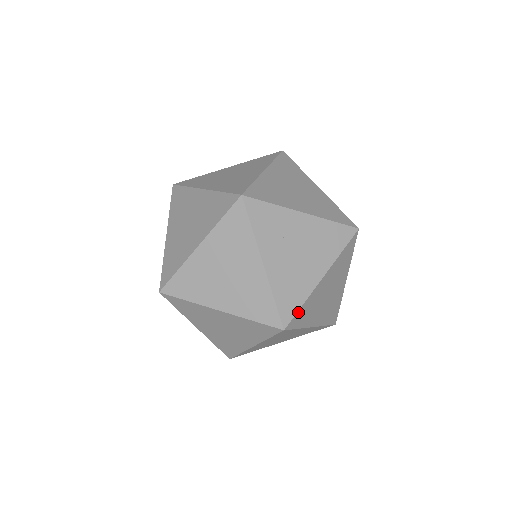
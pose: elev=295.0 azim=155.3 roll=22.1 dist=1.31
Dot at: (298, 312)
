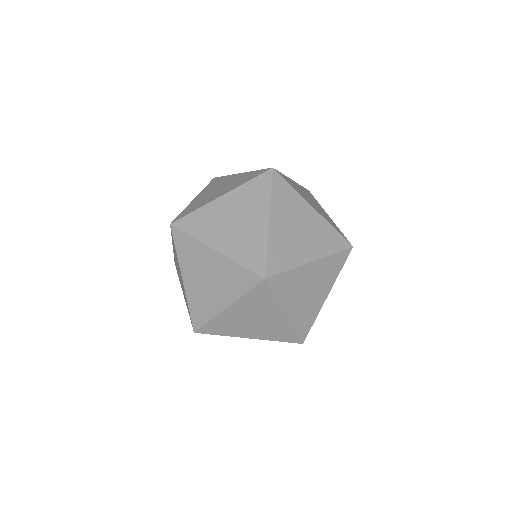
Dot at: (189, 216)
